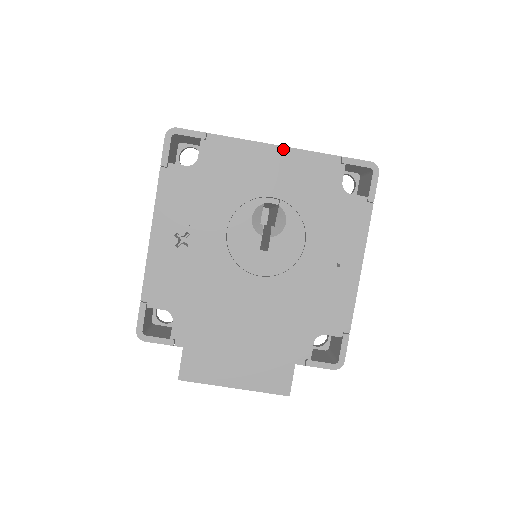
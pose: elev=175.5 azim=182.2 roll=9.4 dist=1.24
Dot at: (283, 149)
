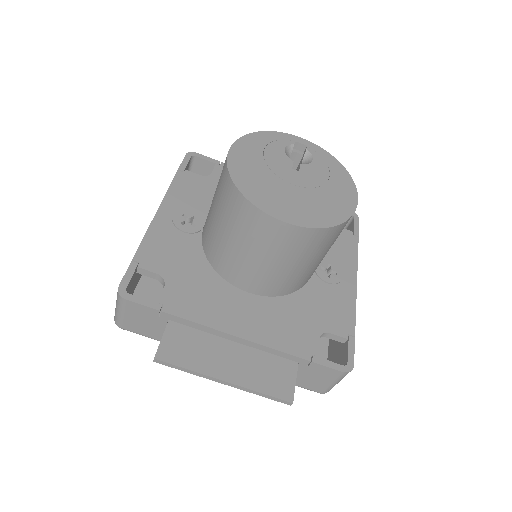
Dot at: occluded
